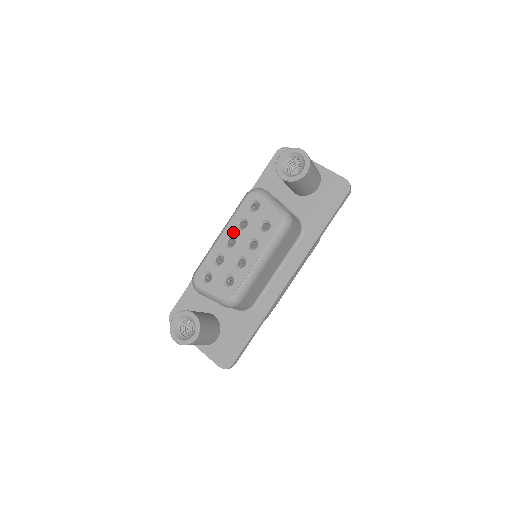
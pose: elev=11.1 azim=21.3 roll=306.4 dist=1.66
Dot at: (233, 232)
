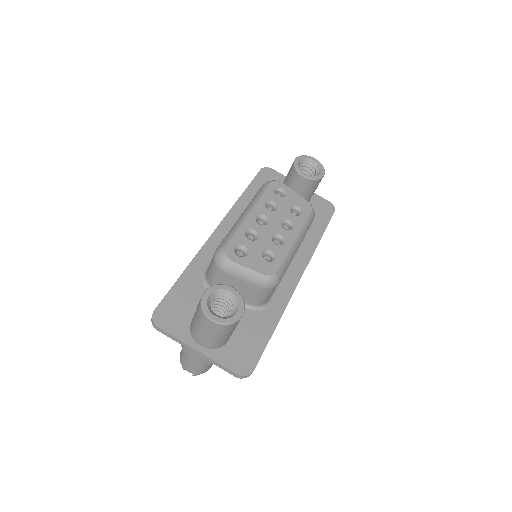
Dot at: (263, 211)
